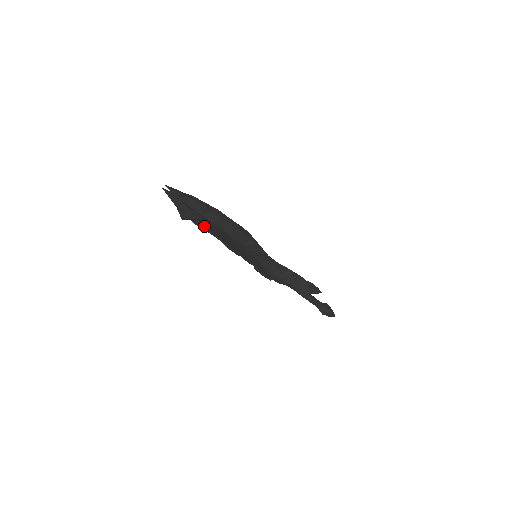
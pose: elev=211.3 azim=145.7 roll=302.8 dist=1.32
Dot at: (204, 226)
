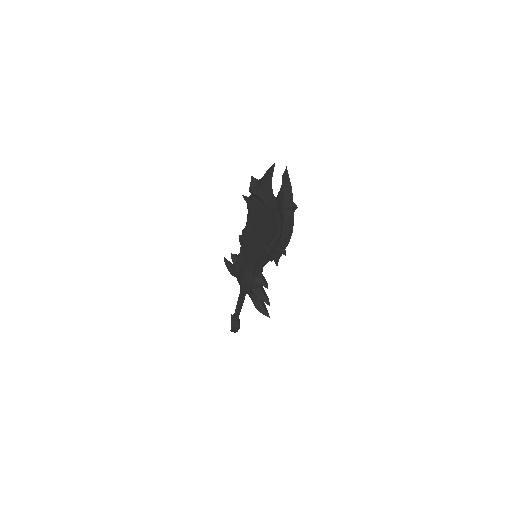
Dot at: (255, 208)
